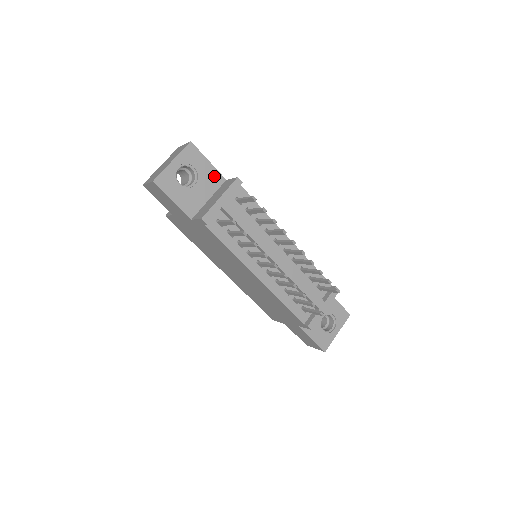
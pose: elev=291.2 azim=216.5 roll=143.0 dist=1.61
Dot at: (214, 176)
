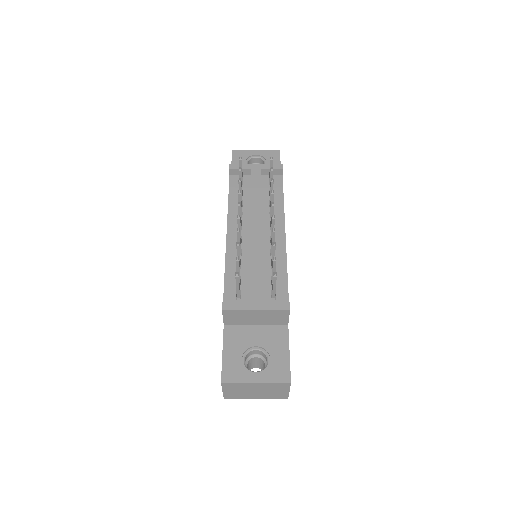
Dot at: occluded
